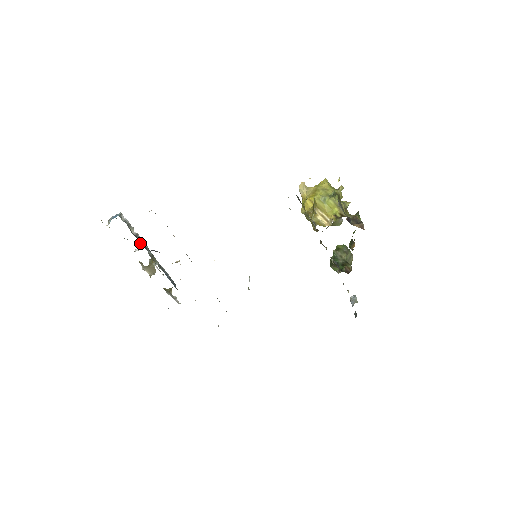
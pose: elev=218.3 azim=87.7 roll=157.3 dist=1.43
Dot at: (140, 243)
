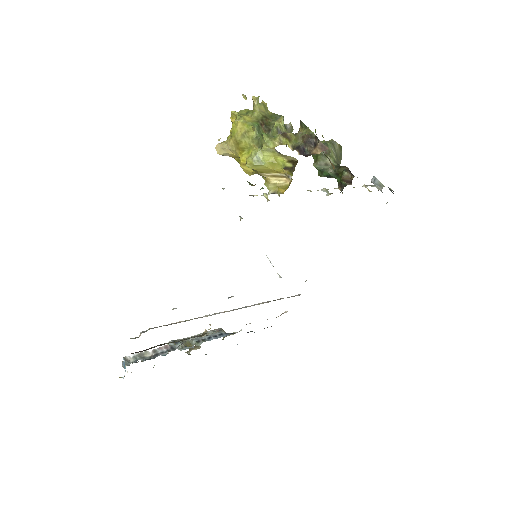
Dot at: (165, 355)
